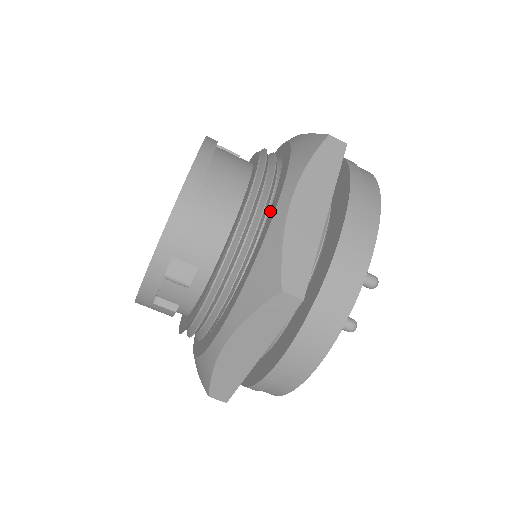
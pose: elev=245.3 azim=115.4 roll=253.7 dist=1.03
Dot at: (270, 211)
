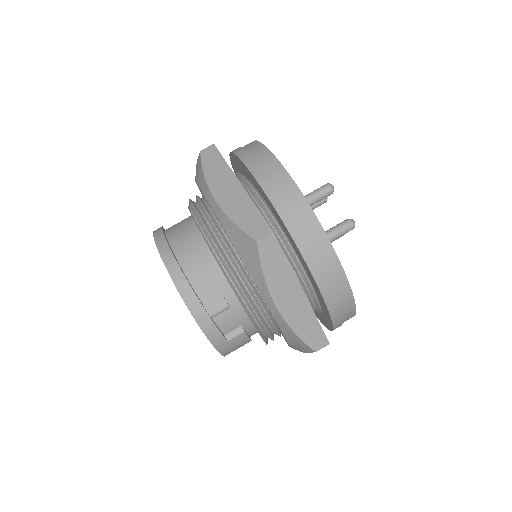
Dot at: (217, 219)
